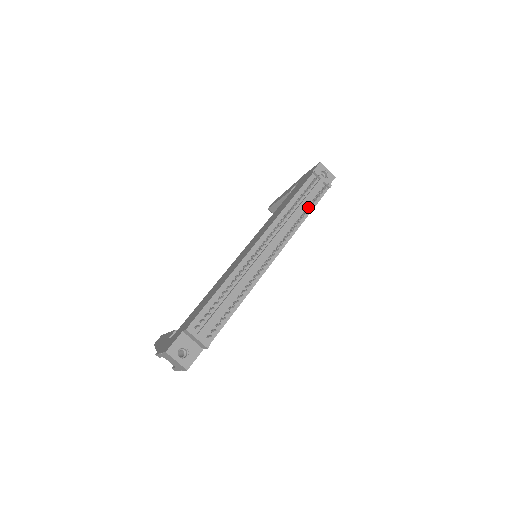
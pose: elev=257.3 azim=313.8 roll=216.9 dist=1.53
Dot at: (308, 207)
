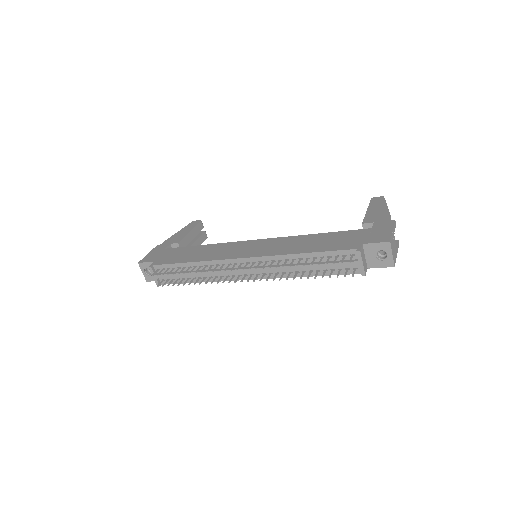
Dot at: (317, 272)
